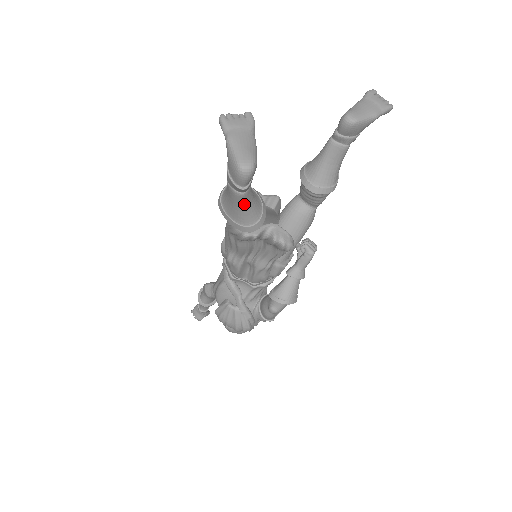
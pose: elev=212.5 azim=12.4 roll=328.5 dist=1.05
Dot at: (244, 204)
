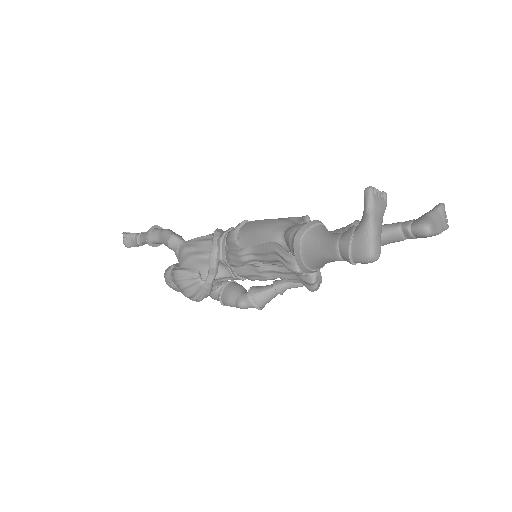
Dot at: (330, 261)
